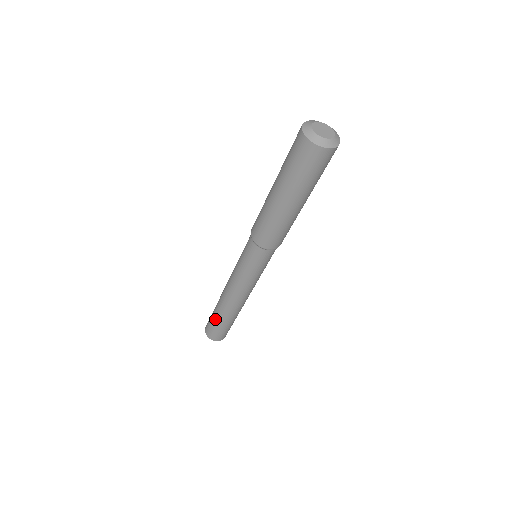
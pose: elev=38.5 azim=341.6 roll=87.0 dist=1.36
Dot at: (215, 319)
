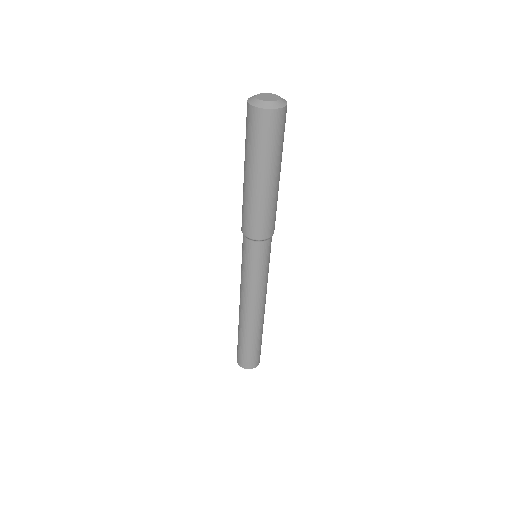
Dot at: (238, 339)
